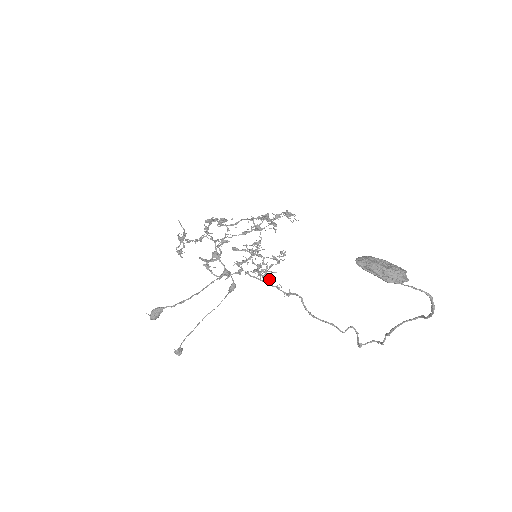
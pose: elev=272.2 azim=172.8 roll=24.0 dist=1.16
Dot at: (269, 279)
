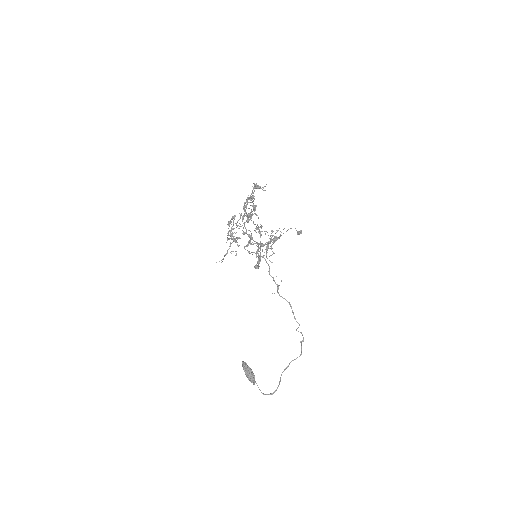
Dot at: (269, 272)
